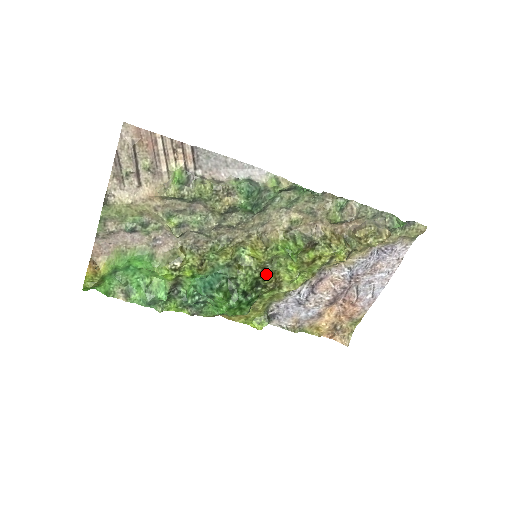
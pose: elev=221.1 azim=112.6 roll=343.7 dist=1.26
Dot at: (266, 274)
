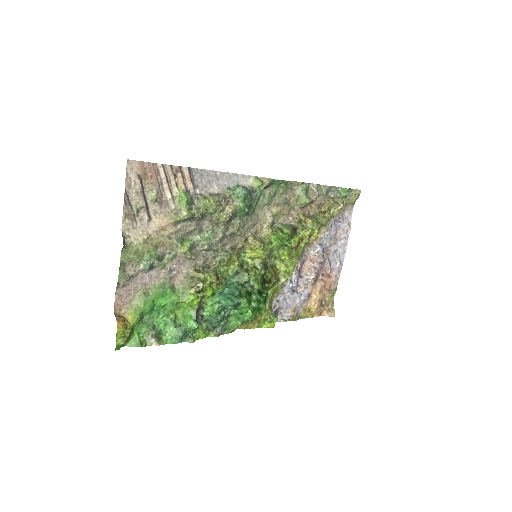
Dot at: (268, 270)
